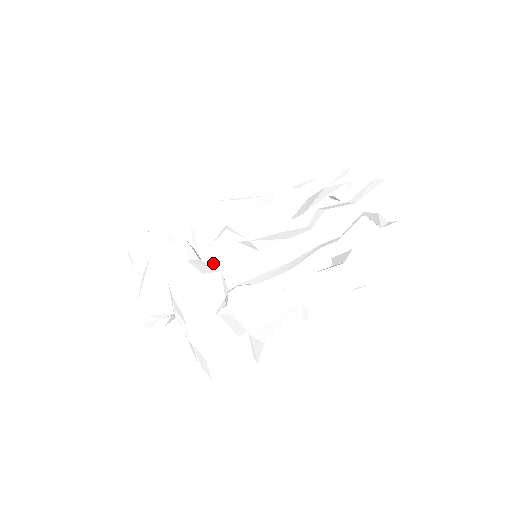
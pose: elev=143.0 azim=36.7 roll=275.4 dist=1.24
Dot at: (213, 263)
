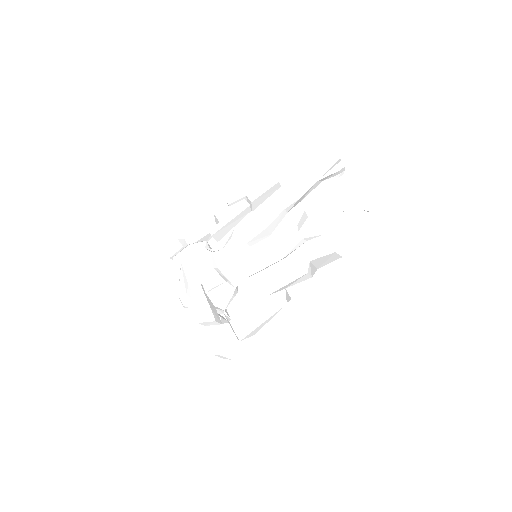
Dot at: (223, 268)
